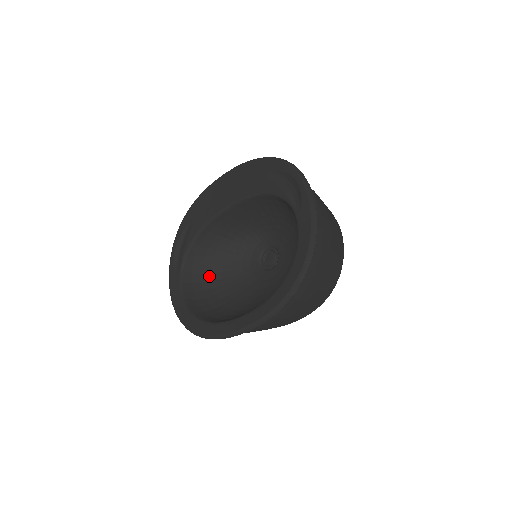
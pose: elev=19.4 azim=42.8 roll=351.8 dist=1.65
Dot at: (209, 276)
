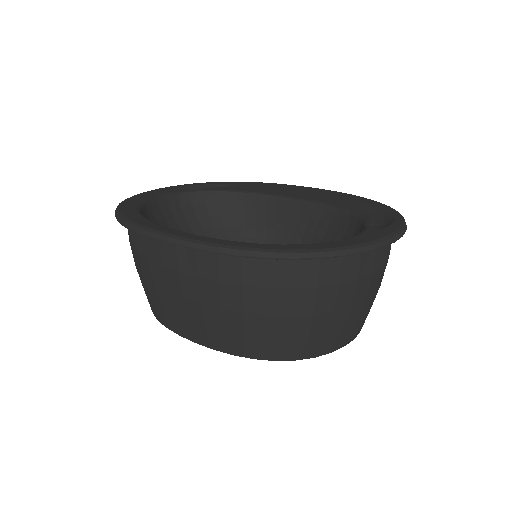
Dot at: (189, 230)
